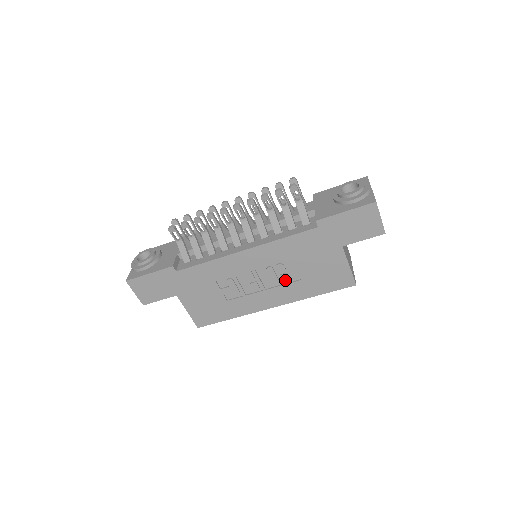
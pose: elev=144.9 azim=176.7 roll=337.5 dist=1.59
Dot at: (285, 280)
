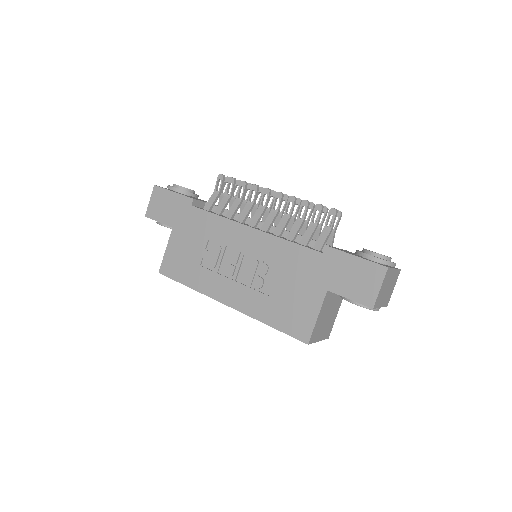
Dot at: (257, 285)
